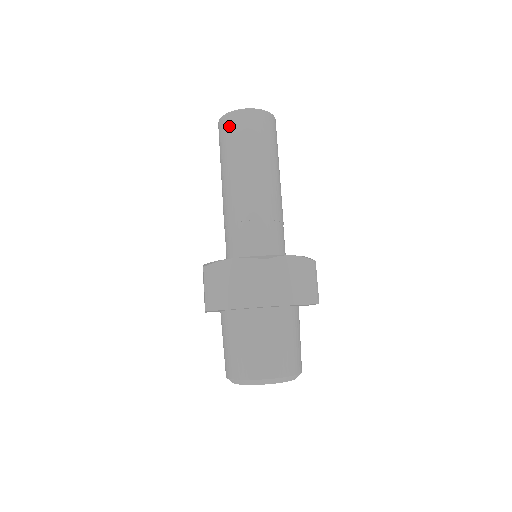
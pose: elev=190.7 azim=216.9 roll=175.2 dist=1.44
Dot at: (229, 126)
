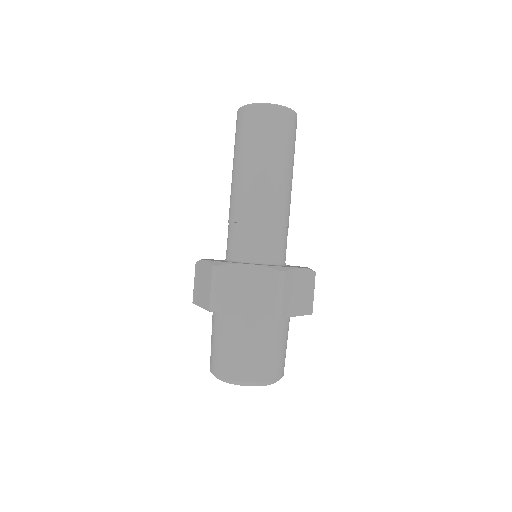
Dot at: (236, 124)
